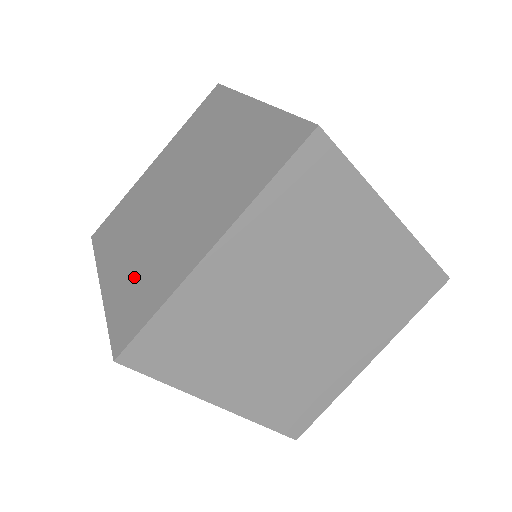
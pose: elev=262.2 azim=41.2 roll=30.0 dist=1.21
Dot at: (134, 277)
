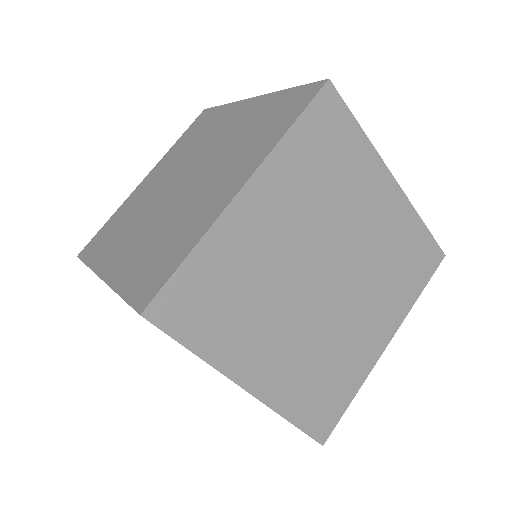
Dot at: (147, 251)
